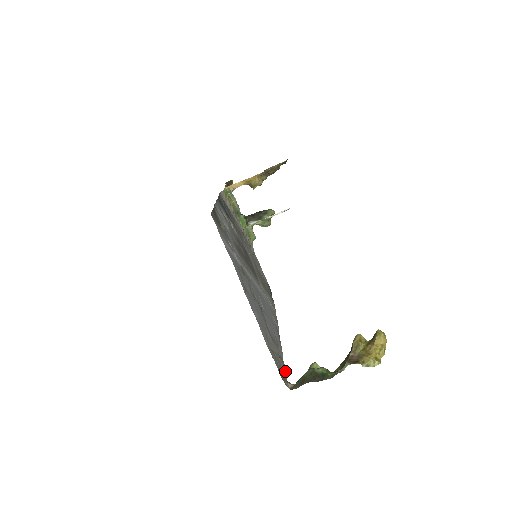
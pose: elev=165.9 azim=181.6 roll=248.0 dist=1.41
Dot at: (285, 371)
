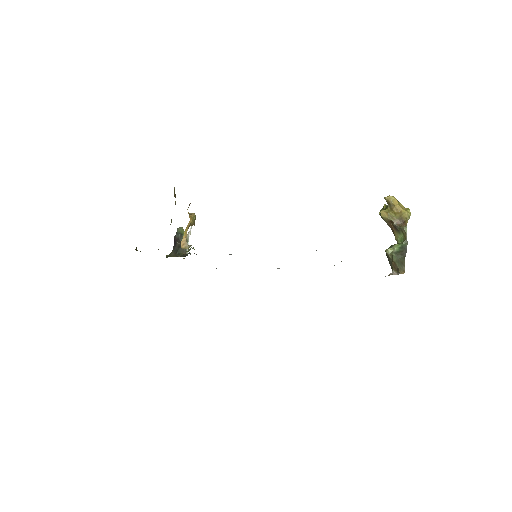
Dot at: occluded
